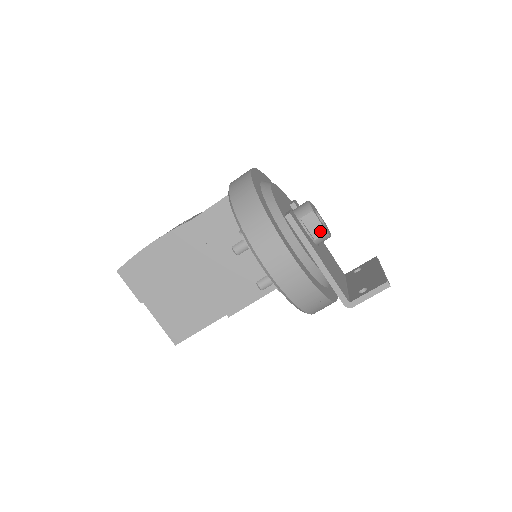
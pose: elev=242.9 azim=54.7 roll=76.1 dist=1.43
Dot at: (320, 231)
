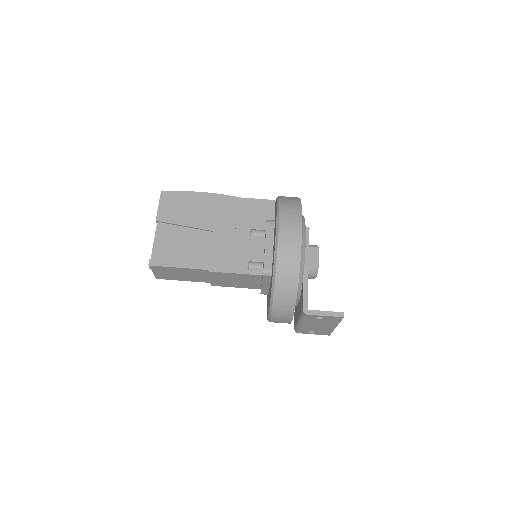
Dot at: (315, 262)
